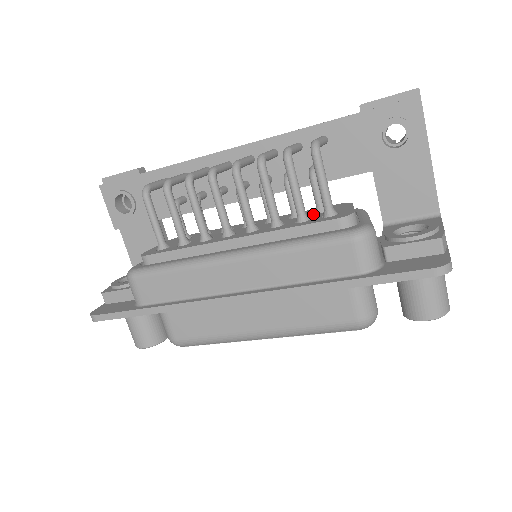
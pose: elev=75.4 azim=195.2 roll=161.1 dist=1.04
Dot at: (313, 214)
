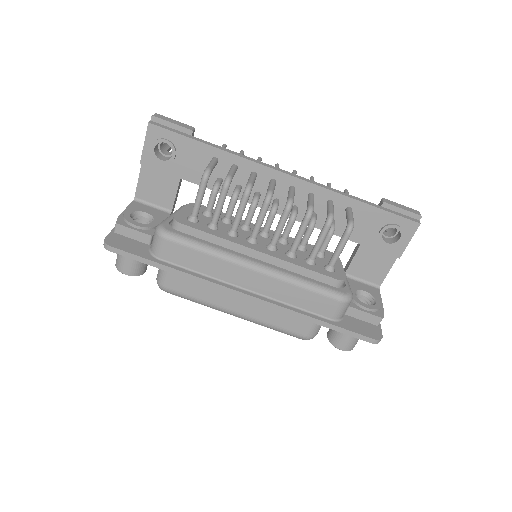
Dot at: occluded
